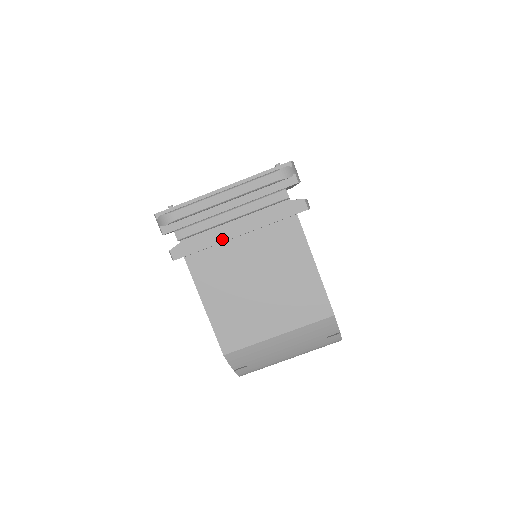
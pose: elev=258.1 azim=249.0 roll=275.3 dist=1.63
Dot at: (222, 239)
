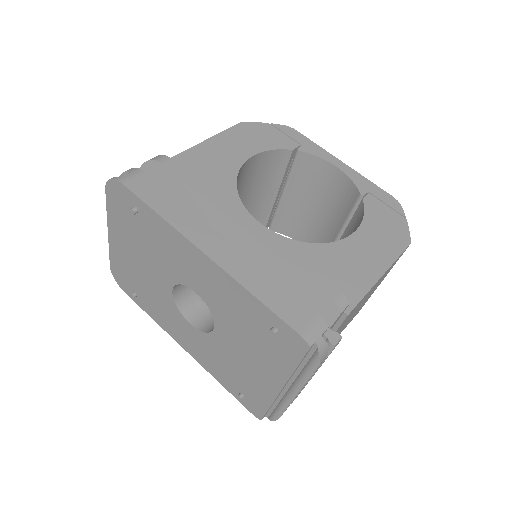
Dot at: occluded
